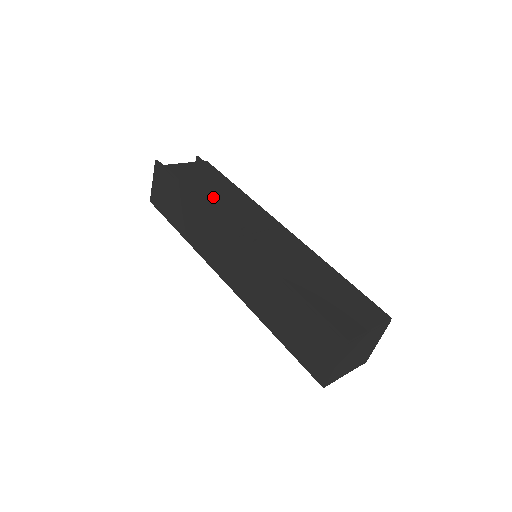
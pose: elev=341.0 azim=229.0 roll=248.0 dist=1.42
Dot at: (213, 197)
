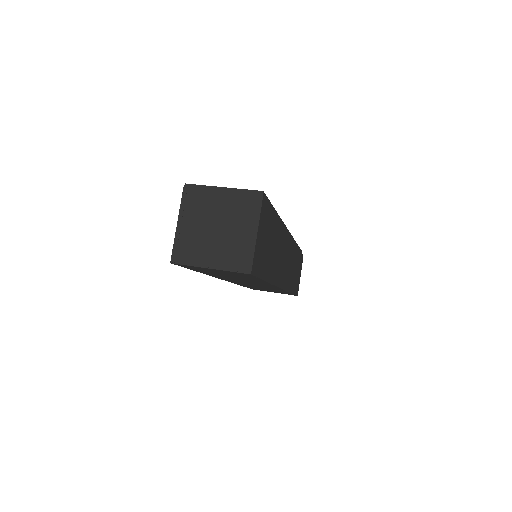
Dot at: occluded
